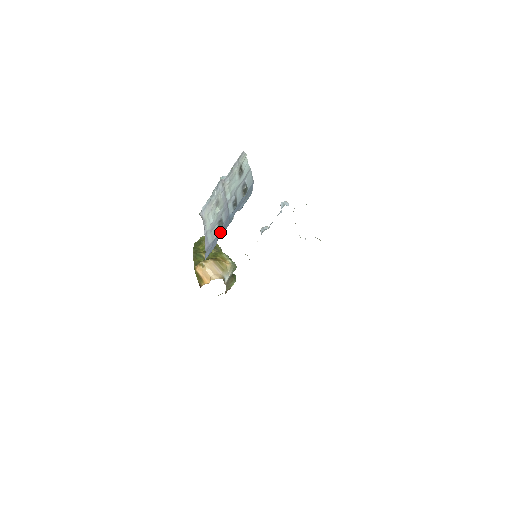
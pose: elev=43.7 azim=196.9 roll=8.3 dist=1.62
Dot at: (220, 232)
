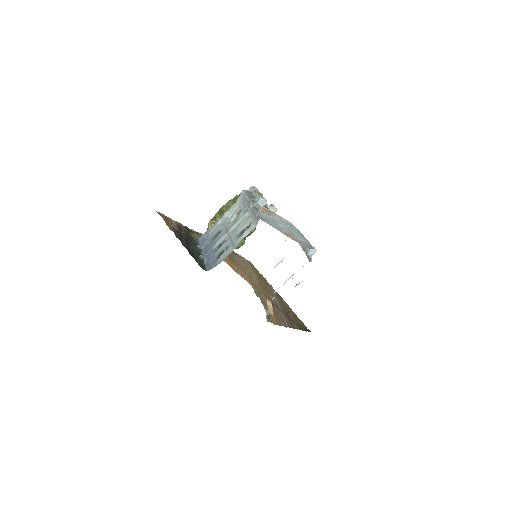
Dot at: (208, 242)
